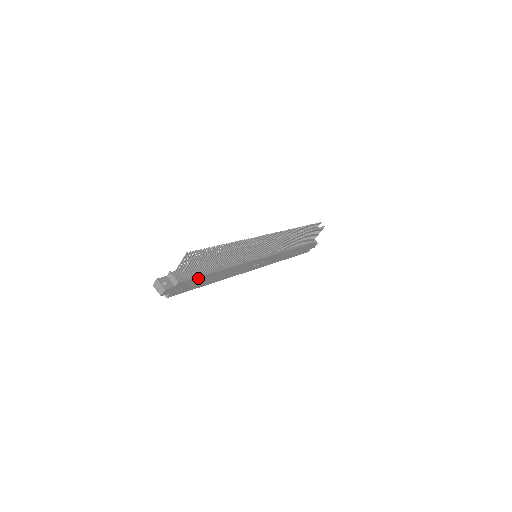
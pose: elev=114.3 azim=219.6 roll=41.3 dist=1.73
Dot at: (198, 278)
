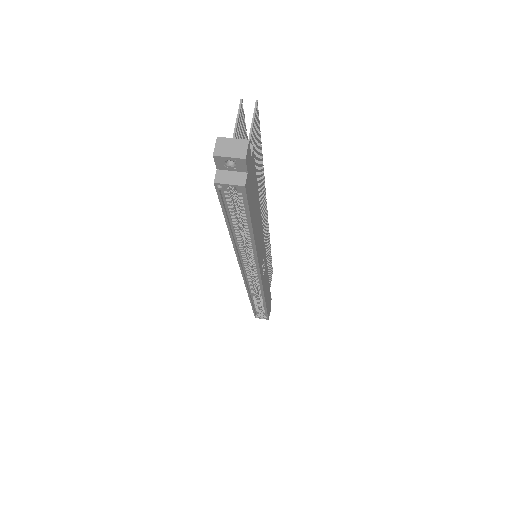
Dot at: (255, 186)
